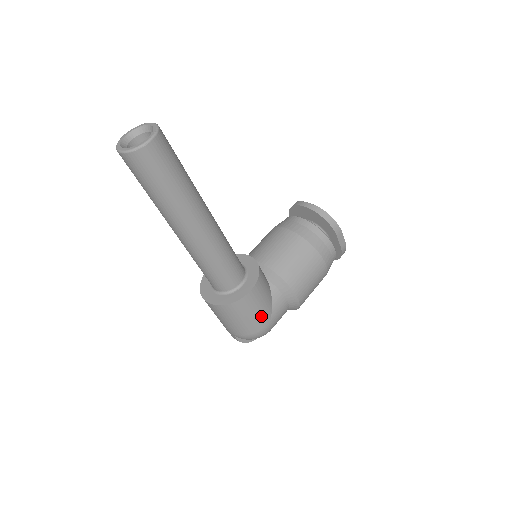
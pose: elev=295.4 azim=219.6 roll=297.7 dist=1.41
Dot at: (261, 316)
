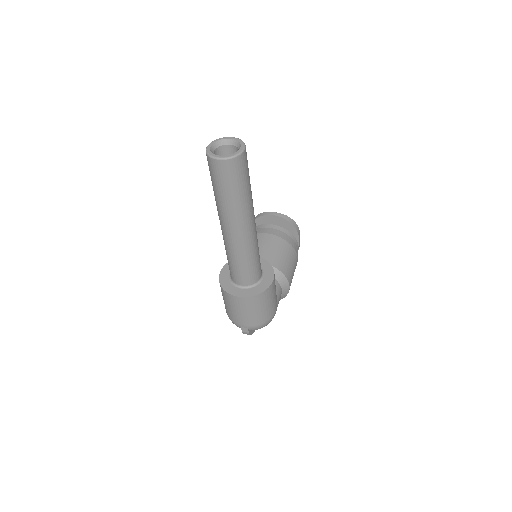
Dot at: (274, 303)
